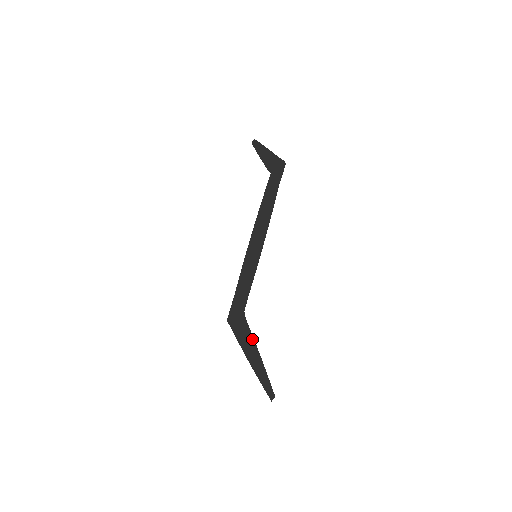
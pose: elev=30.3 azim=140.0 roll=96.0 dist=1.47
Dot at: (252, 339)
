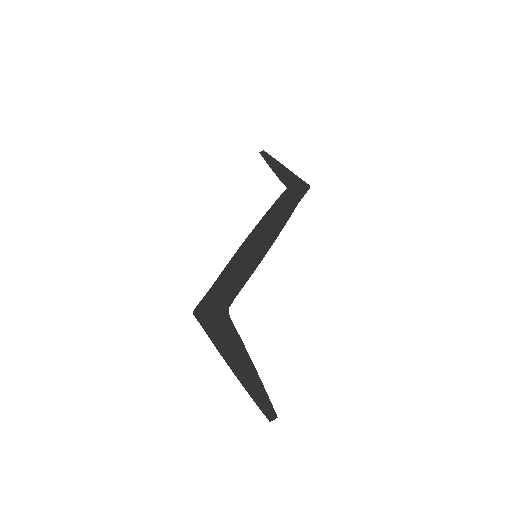
Dot at: (240, 342)
